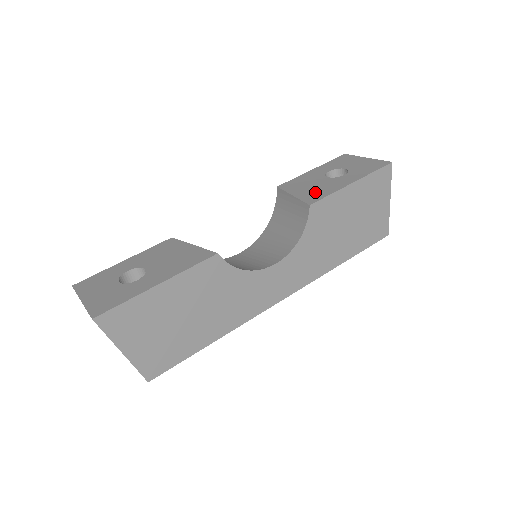
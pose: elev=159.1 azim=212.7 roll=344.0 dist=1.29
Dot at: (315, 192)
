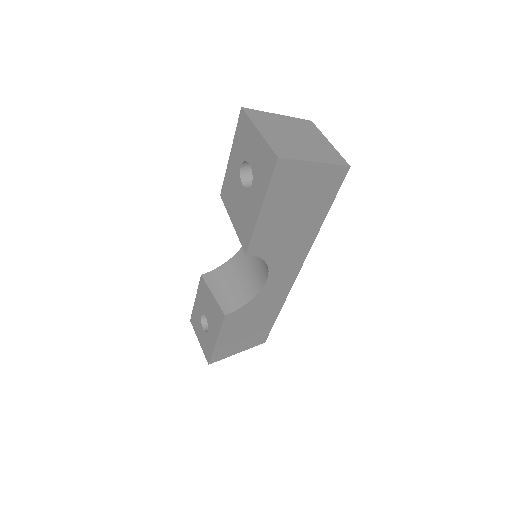
Dot at: (242, 225)
